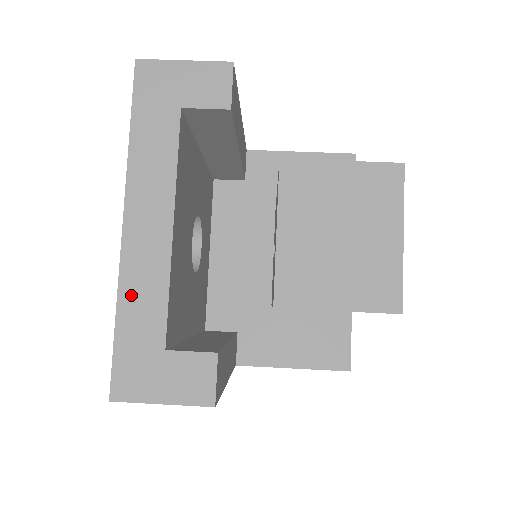
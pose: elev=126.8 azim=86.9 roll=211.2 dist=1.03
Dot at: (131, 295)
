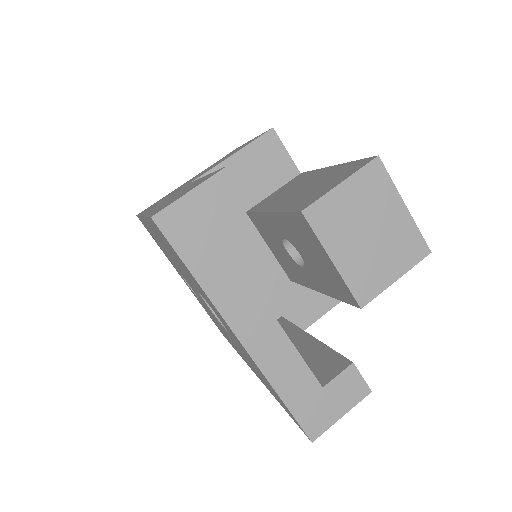
Dot at: (278, 376)
